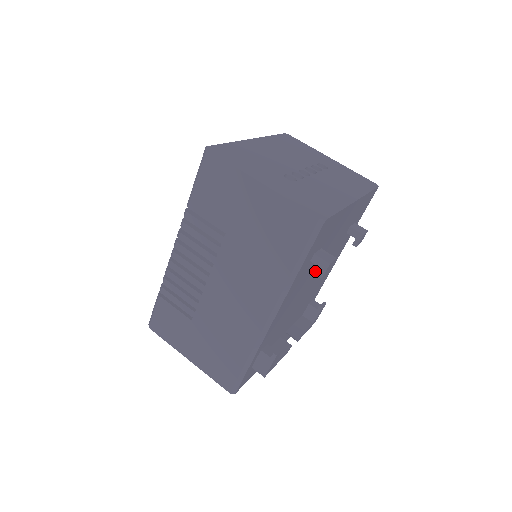
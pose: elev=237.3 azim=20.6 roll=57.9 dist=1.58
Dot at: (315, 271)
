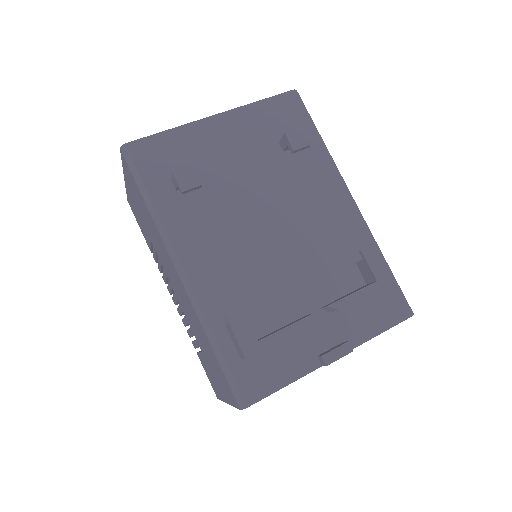
Dot at: (247, 206)
